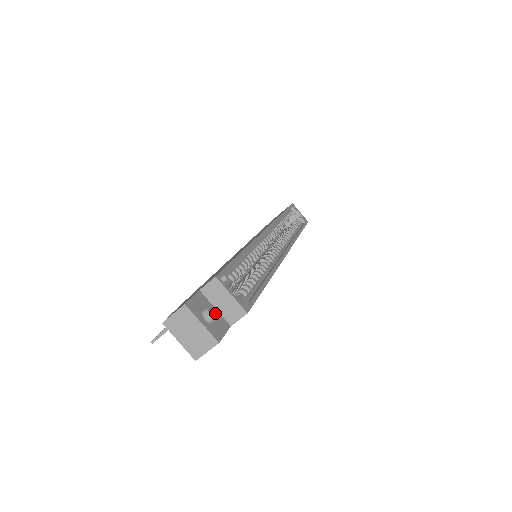
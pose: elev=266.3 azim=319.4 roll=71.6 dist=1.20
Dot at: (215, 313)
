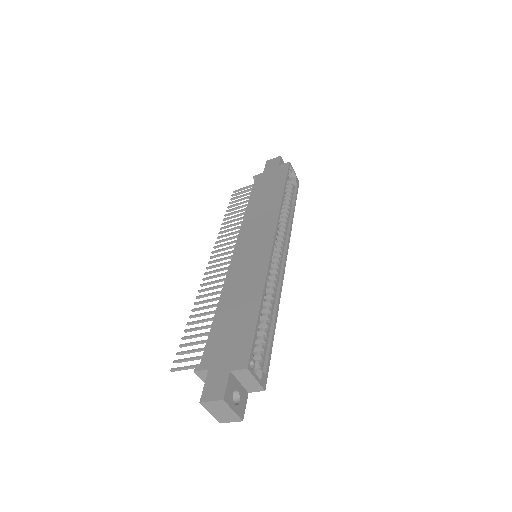
Dot at: (240, 388)
